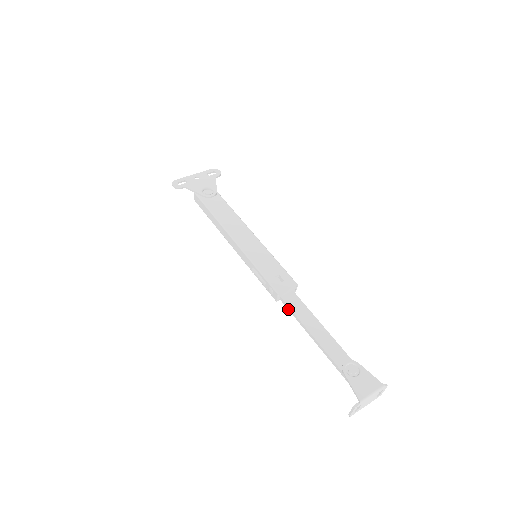
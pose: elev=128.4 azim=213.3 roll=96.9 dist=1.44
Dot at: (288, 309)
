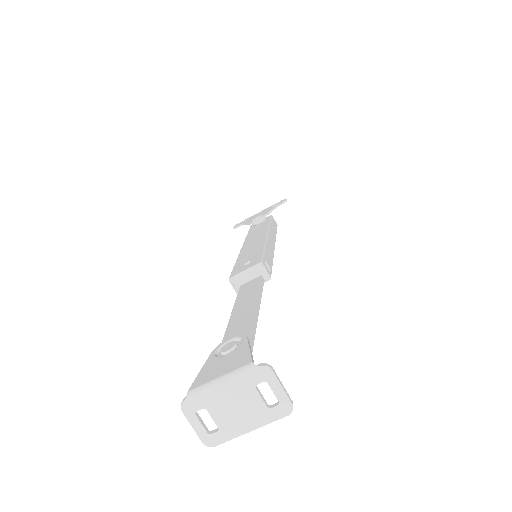
Dot at: occluded
